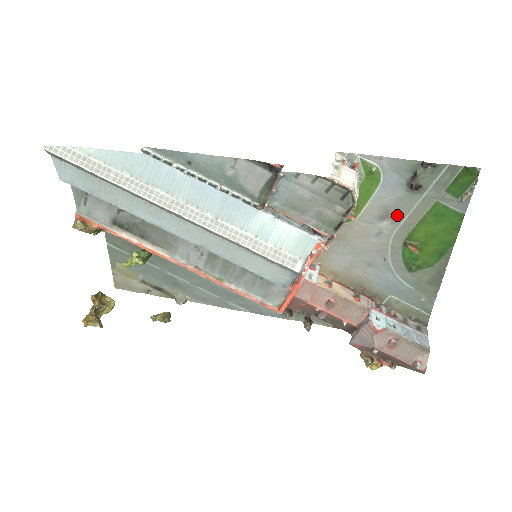
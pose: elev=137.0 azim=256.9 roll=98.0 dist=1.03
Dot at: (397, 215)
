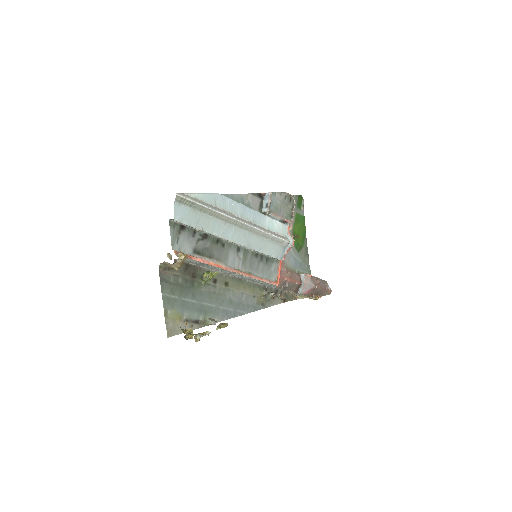
Dot at: occluded
